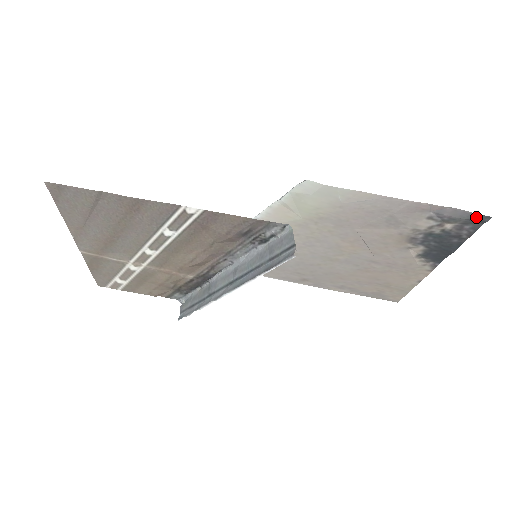
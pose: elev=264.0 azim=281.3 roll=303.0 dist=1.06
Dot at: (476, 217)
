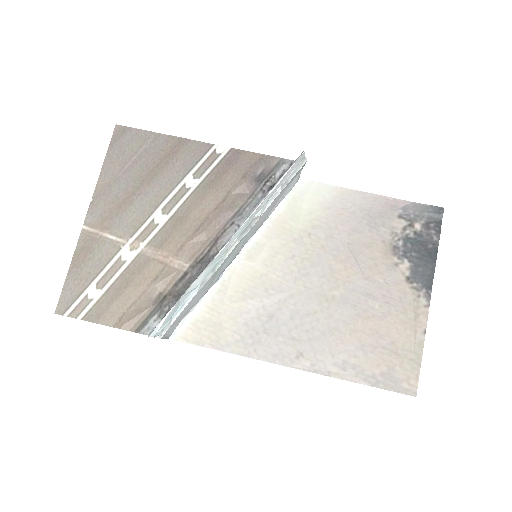
Dot at: (433, 210)
